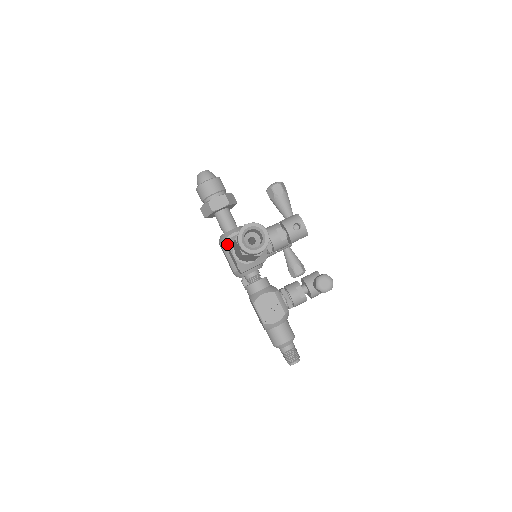
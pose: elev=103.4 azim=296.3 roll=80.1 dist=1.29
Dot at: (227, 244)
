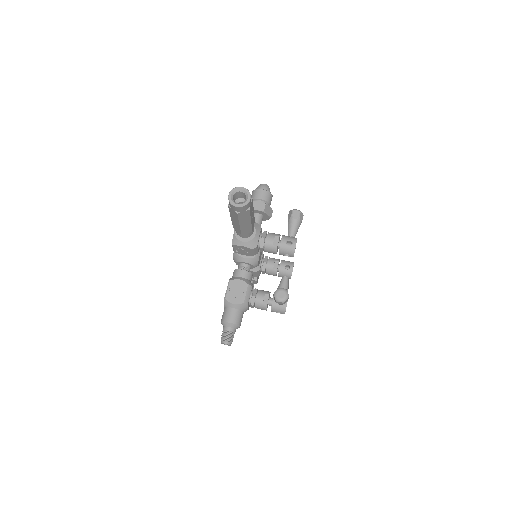
Dot at: occluded
